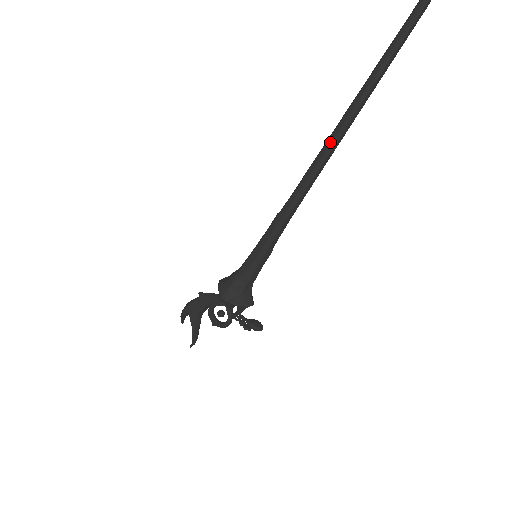
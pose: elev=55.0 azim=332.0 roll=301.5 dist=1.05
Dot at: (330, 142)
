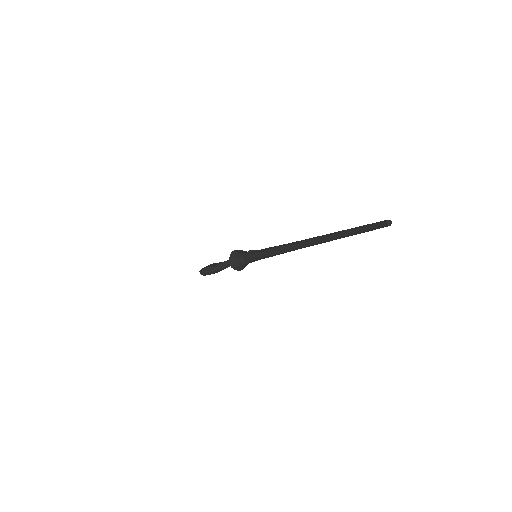
Dot at: occluded
